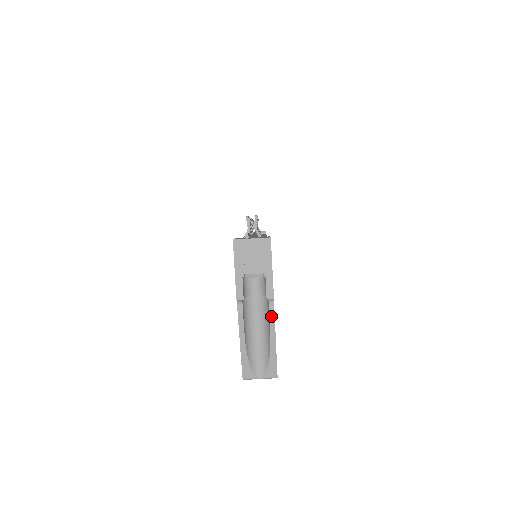
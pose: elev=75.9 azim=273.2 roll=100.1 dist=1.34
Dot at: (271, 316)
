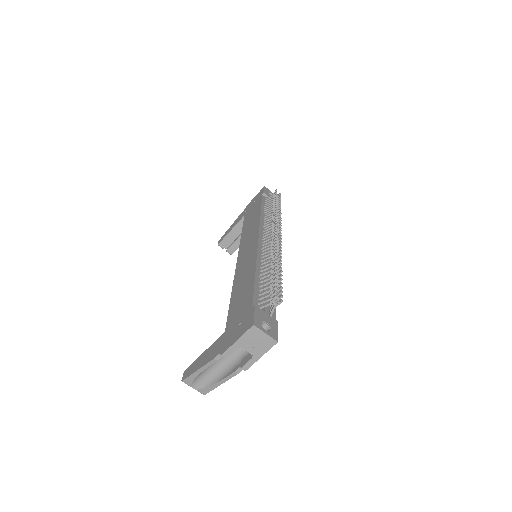
Dot at: (234, 374)
